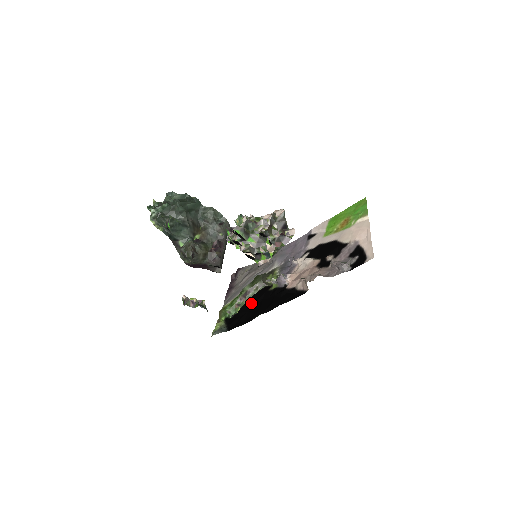
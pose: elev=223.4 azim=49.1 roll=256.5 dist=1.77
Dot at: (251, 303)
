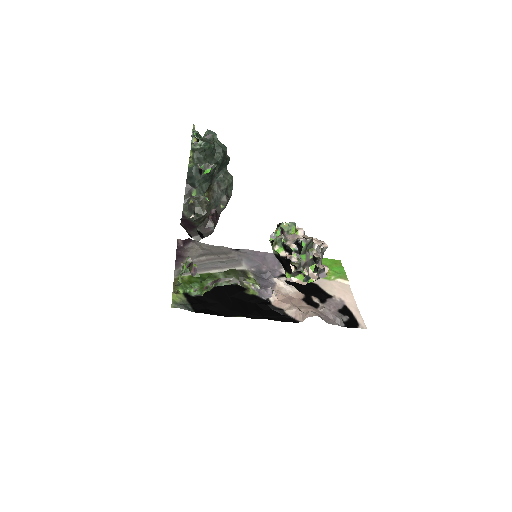
Dot at: (222, 294)
